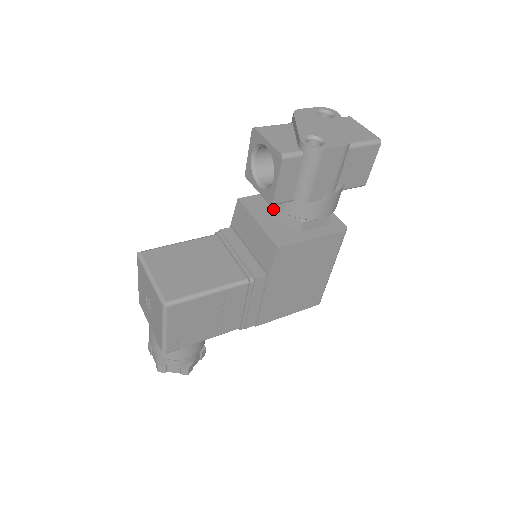
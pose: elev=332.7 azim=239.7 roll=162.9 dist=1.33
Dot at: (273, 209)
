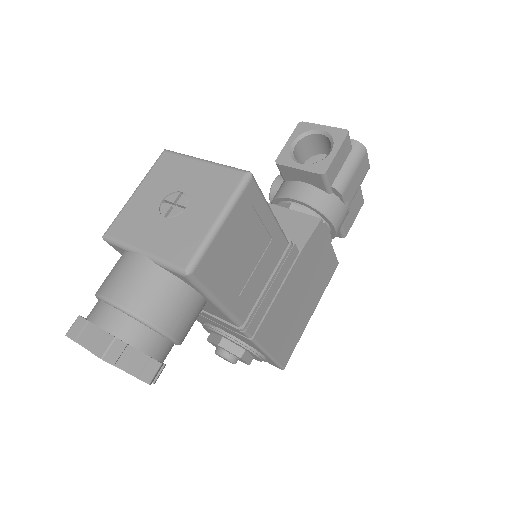
Dot at: (293, 204)
